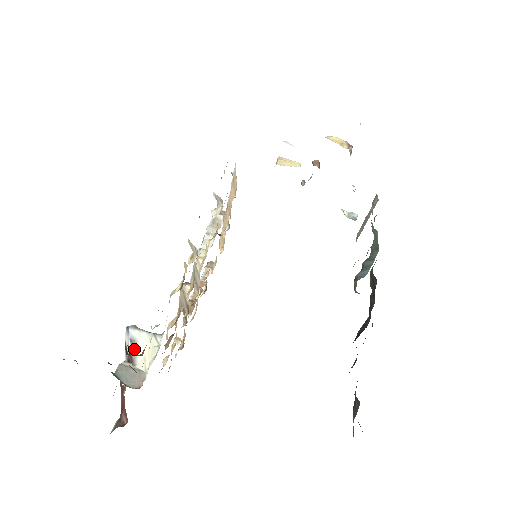
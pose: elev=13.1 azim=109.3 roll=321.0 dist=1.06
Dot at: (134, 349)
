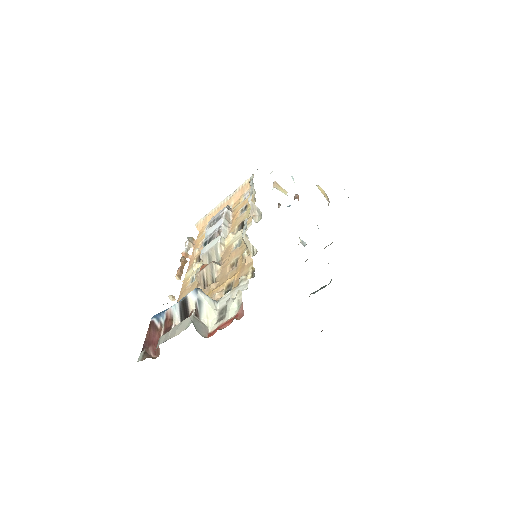
Dot at: (200, 307)
